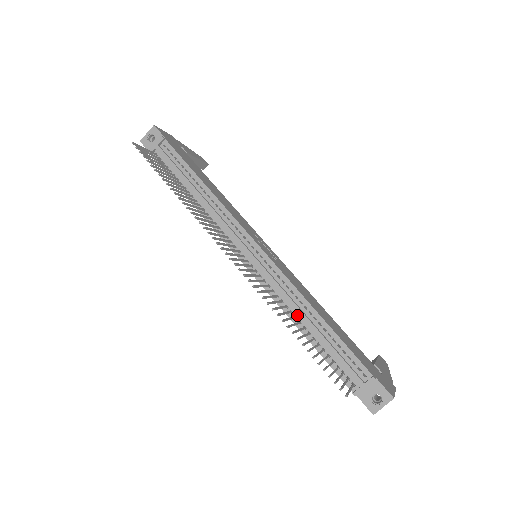
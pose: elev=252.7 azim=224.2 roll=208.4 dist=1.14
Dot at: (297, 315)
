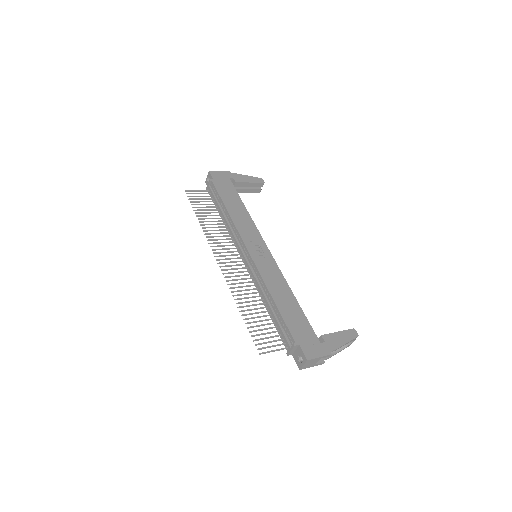
Dot at: (264, 298)
